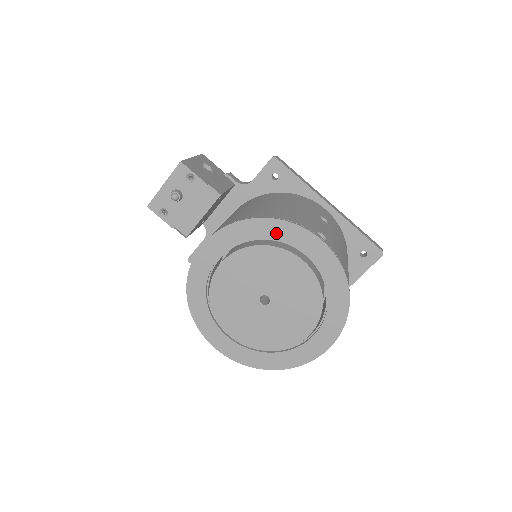
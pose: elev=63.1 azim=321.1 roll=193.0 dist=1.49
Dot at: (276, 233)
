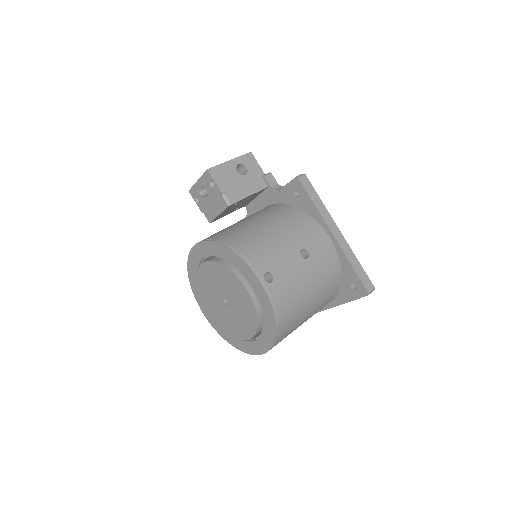
Dot at: (234, 262)
